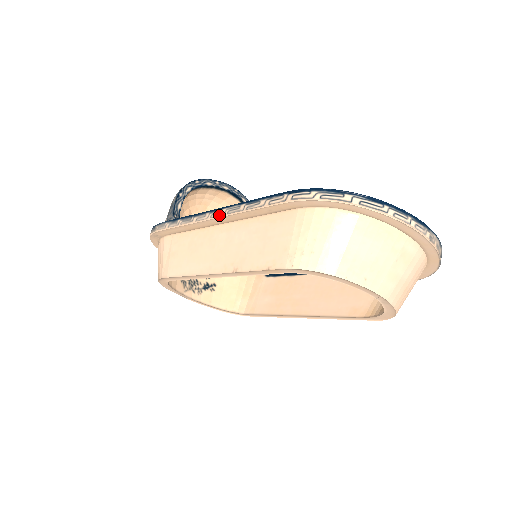
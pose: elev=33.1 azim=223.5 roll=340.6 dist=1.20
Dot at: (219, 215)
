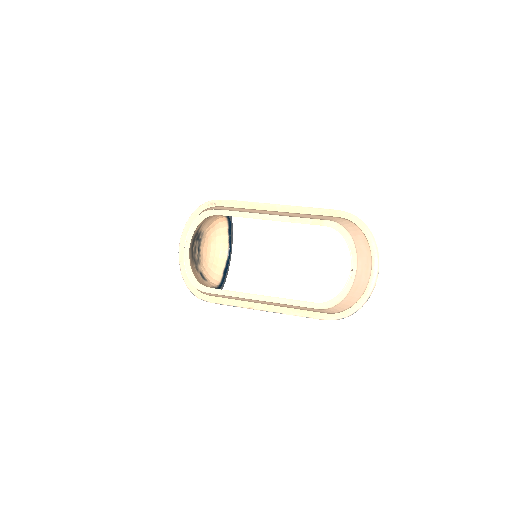
Dot at: (286, 205)
